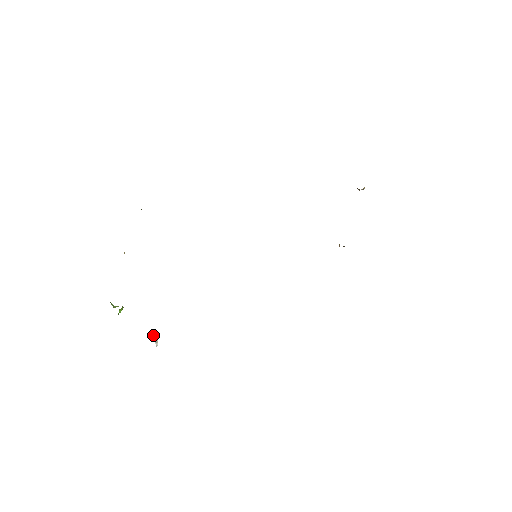
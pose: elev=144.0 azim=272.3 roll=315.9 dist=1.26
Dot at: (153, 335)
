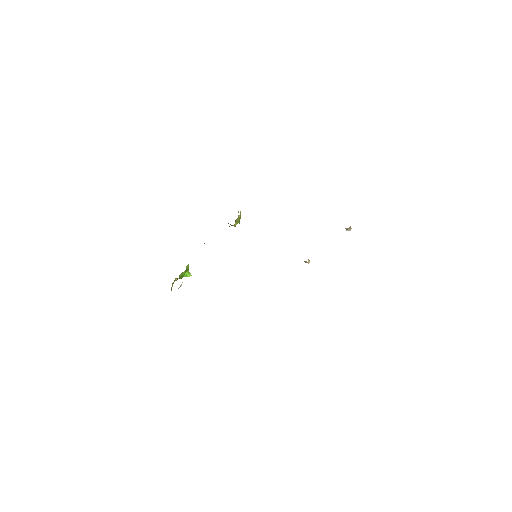
Dot at: occluded
